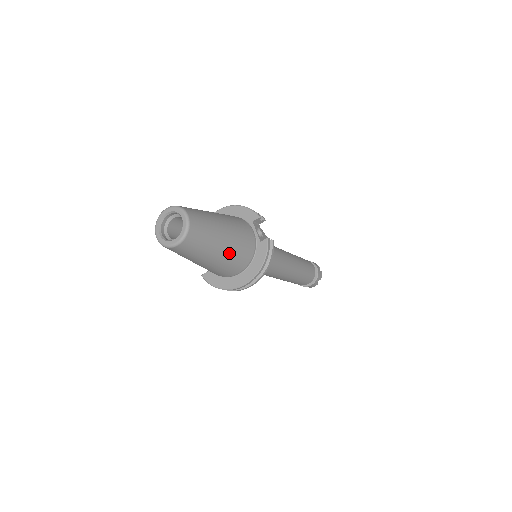
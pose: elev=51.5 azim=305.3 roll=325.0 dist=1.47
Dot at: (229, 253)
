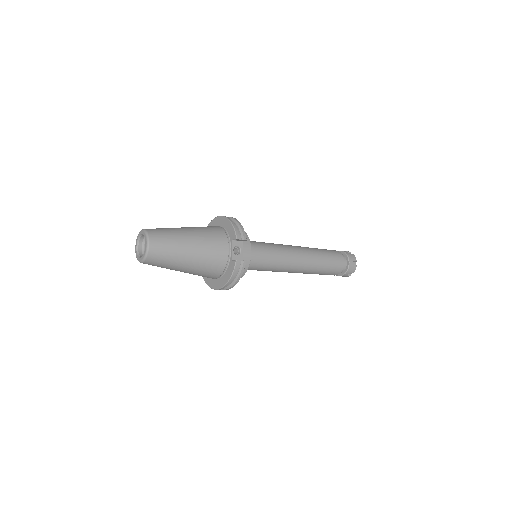
Dot at: (195, 269)
